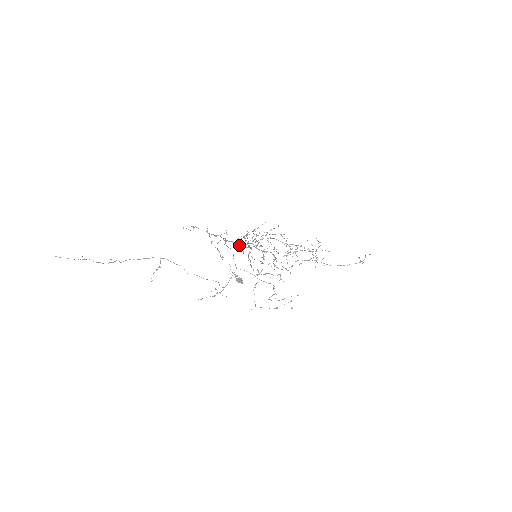
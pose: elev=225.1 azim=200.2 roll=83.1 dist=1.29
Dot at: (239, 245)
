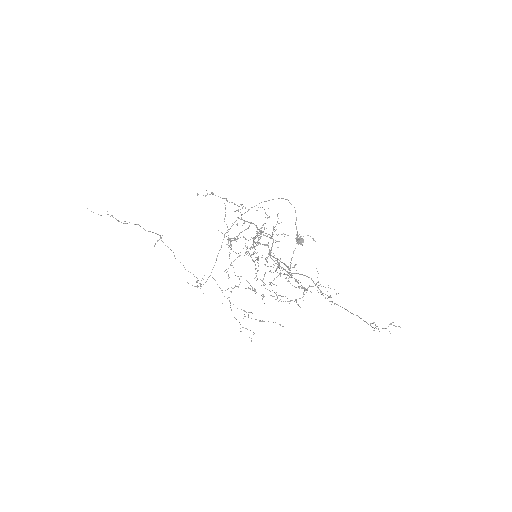
Dot at: occluded
